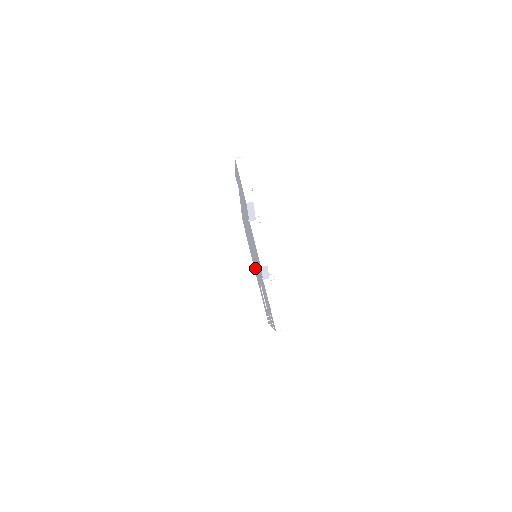
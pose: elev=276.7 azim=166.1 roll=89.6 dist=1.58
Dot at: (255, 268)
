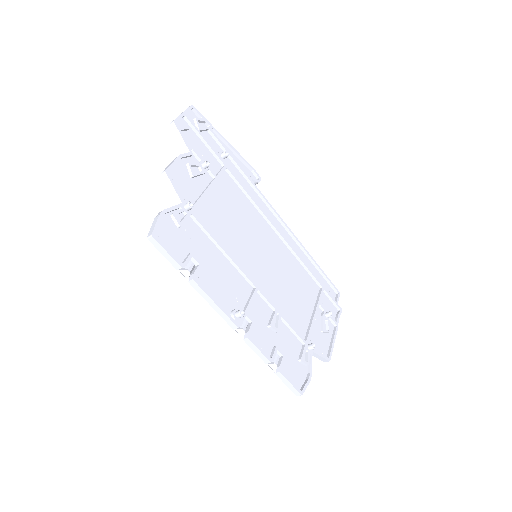
Dot at: (294, 310)
